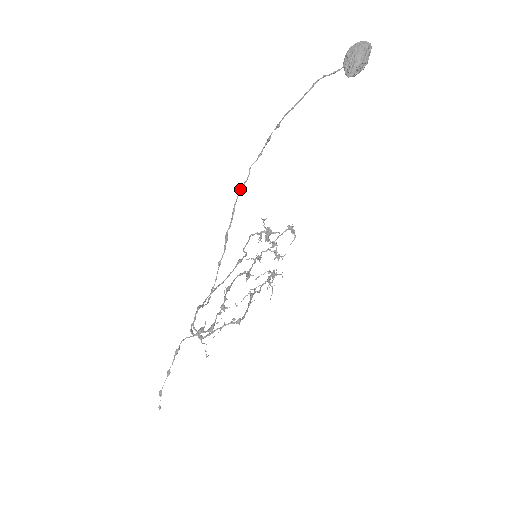
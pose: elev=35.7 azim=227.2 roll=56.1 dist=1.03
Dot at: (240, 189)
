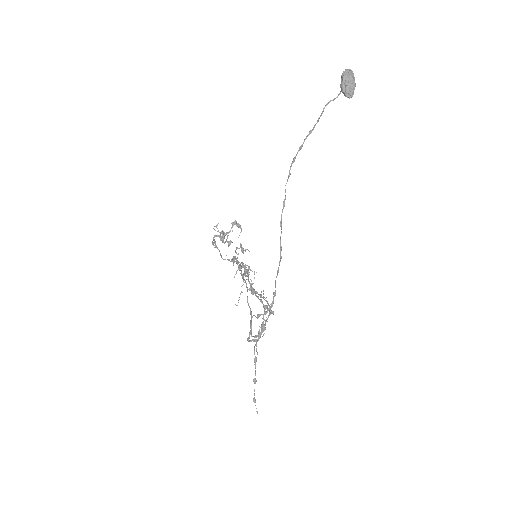
Dot at: (283, 207)
